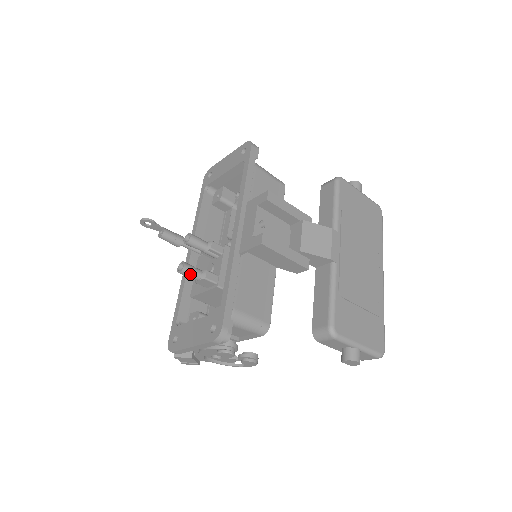
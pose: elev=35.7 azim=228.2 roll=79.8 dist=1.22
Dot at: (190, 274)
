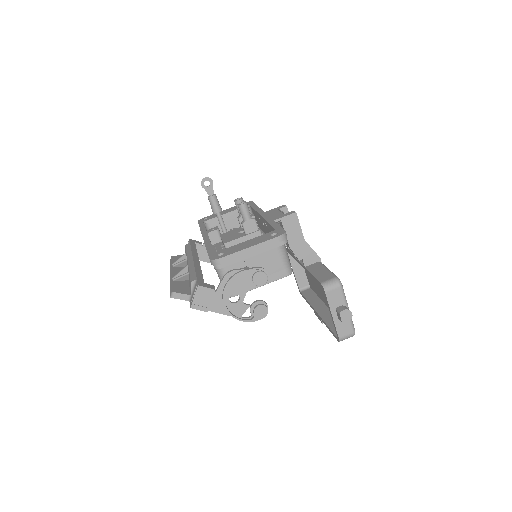
Dot at: (248, 210)
